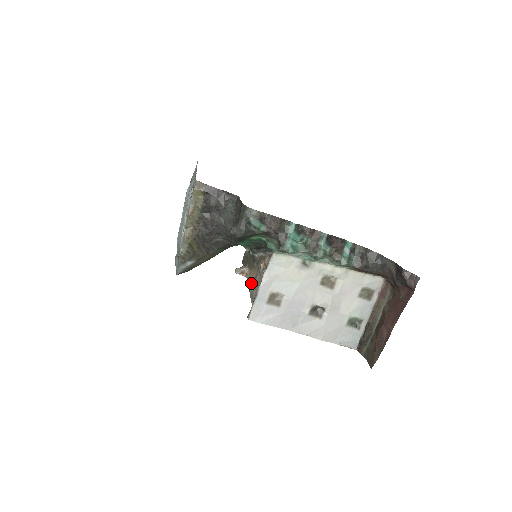
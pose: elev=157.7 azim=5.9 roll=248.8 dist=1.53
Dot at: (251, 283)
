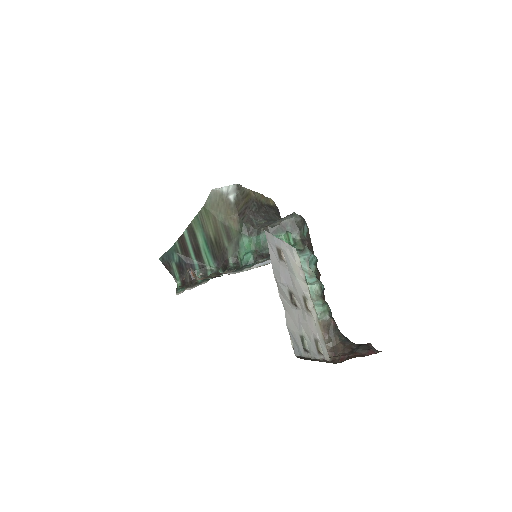
Dot at: occluded
